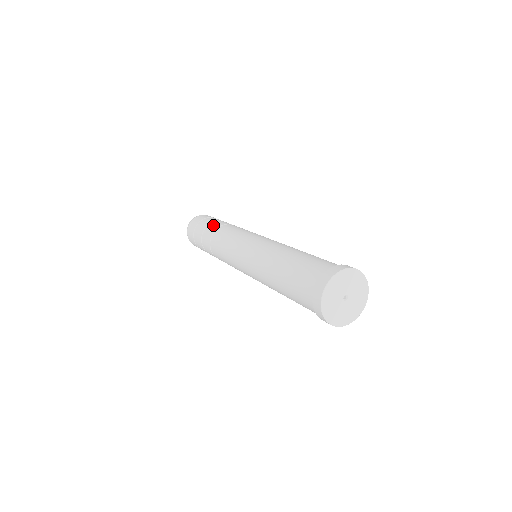
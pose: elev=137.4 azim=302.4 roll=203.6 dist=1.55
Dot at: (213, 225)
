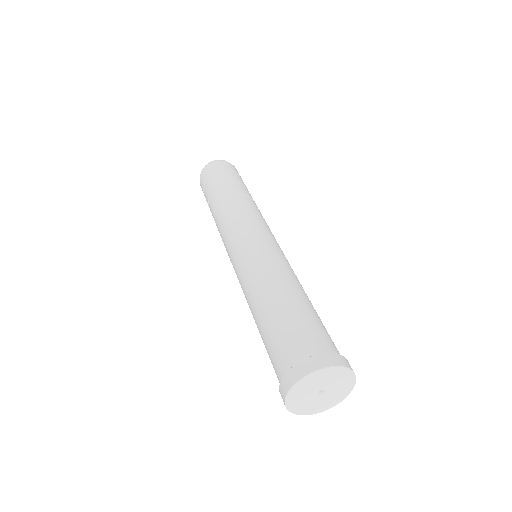
Dot at: (226, 188)
